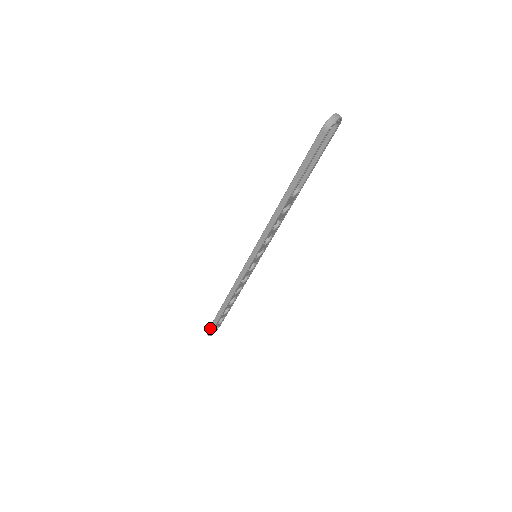
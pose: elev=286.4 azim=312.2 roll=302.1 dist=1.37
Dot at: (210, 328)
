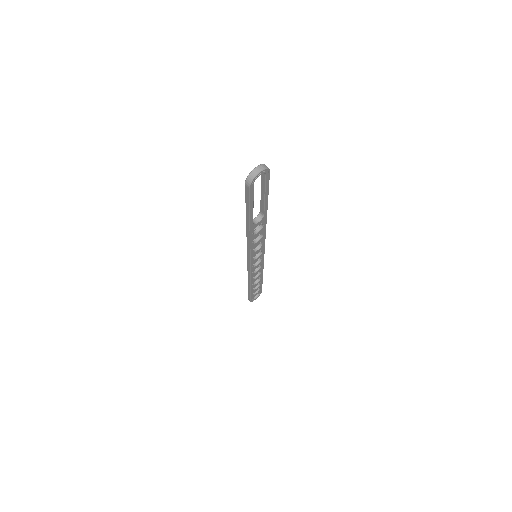
Dot at: (248, 297)
